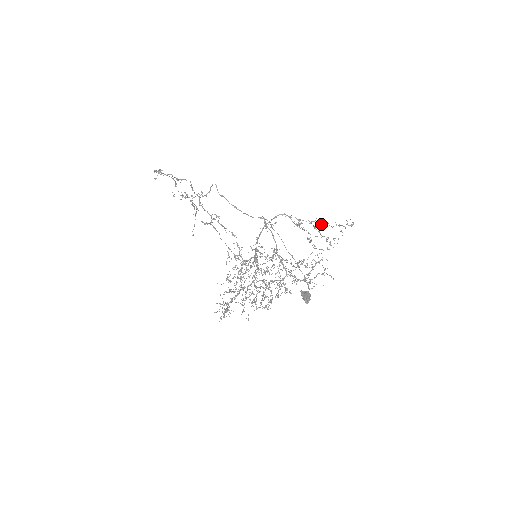
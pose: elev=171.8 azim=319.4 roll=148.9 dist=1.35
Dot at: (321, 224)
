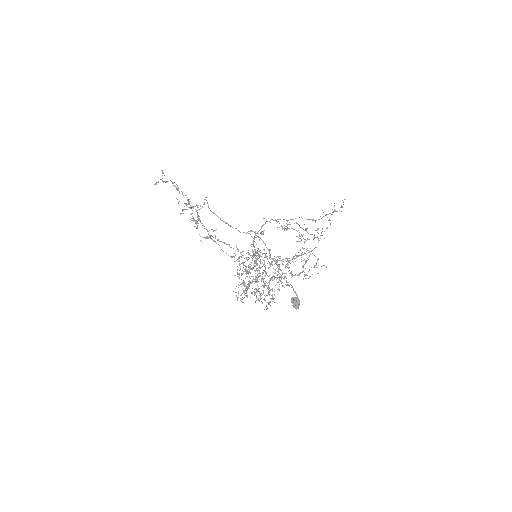
Dot at: (308, 219)
